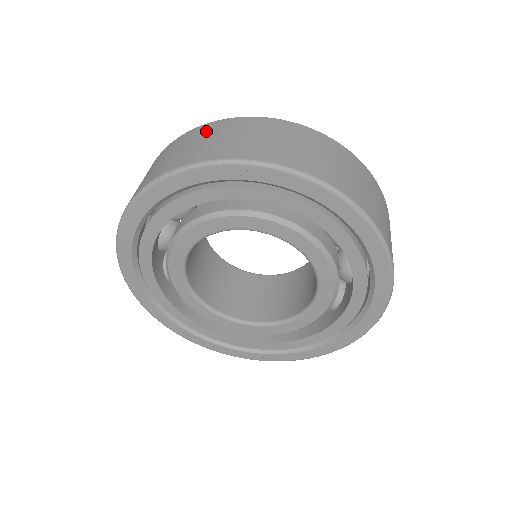
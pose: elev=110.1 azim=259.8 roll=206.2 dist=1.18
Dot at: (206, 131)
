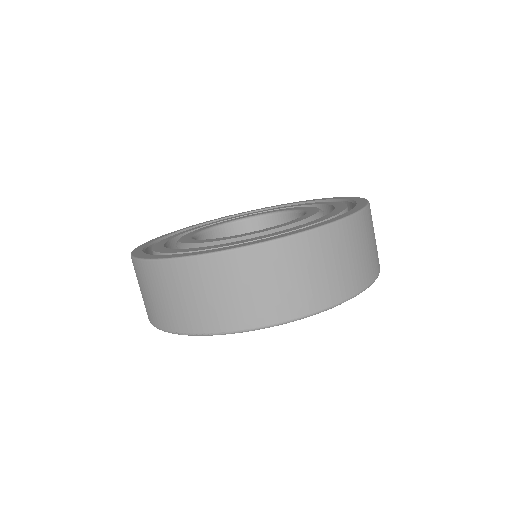
Dot at: (194, 277)
